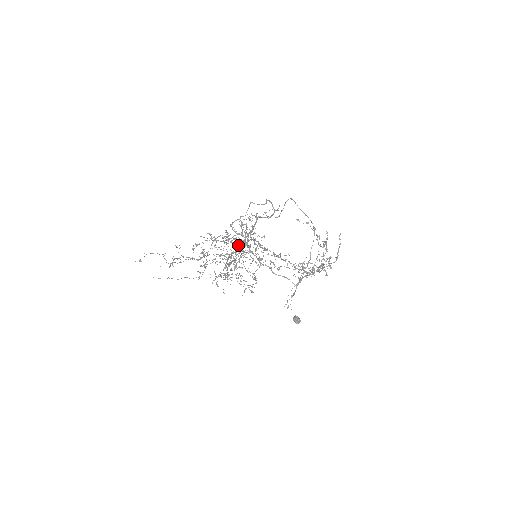
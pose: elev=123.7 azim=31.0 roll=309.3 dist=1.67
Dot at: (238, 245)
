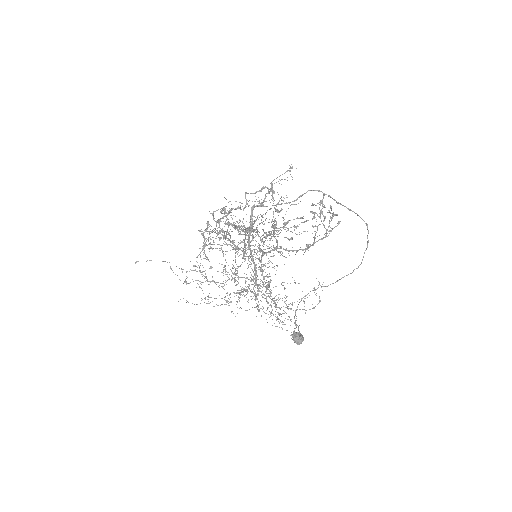
Dot at: (211, 231)
